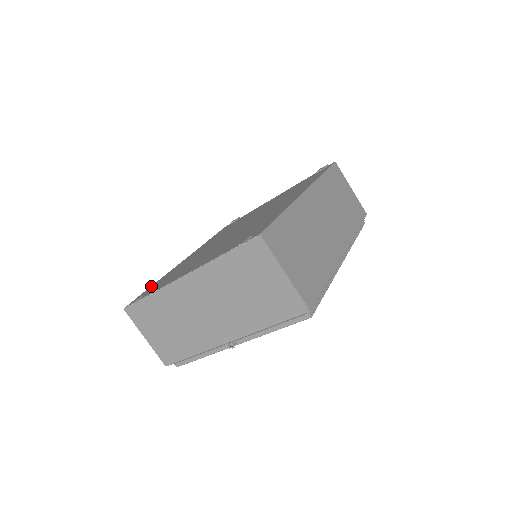
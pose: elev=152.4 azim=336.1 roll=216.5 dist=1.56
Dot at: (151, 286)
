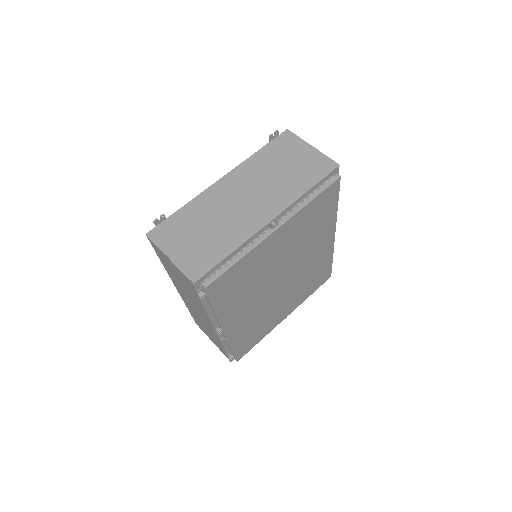
Dot at: occluded
